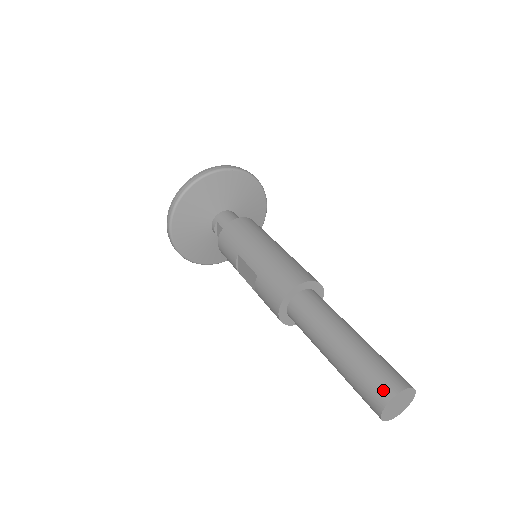
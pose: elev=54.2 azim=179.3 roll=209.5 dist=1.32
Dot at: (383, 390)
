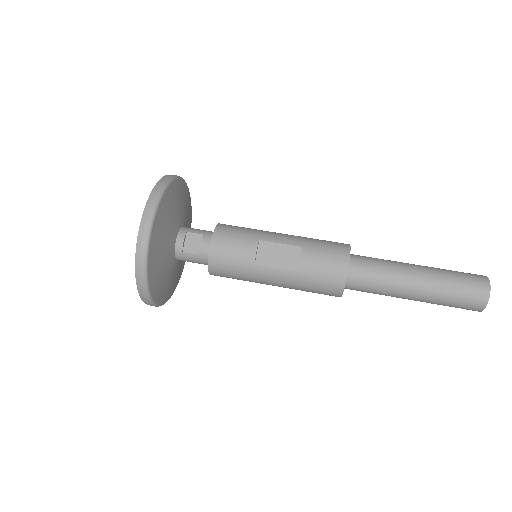
Dot at: (479, 276)
